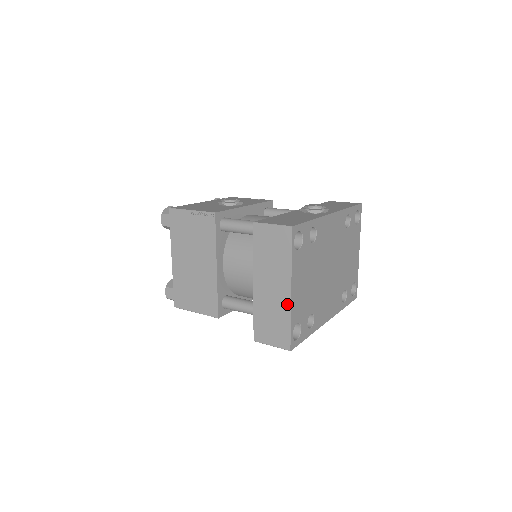
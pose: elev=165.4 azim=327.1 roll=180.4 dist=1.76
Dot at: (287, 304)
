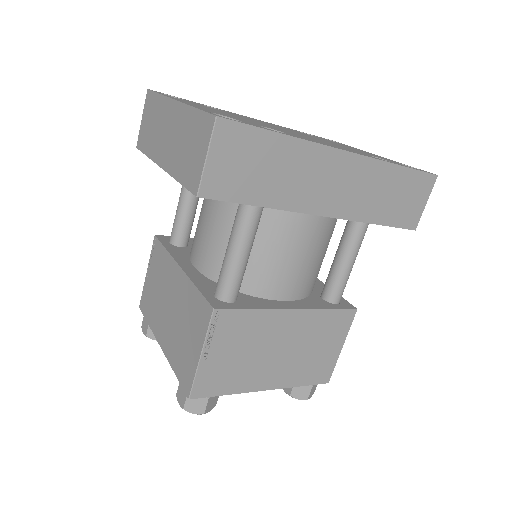
Dot at: (181, 110)
